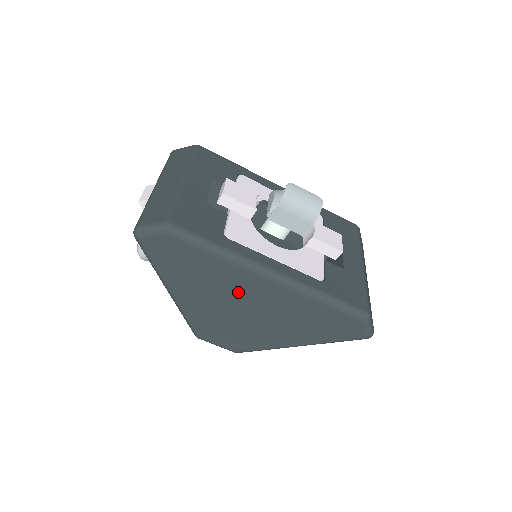
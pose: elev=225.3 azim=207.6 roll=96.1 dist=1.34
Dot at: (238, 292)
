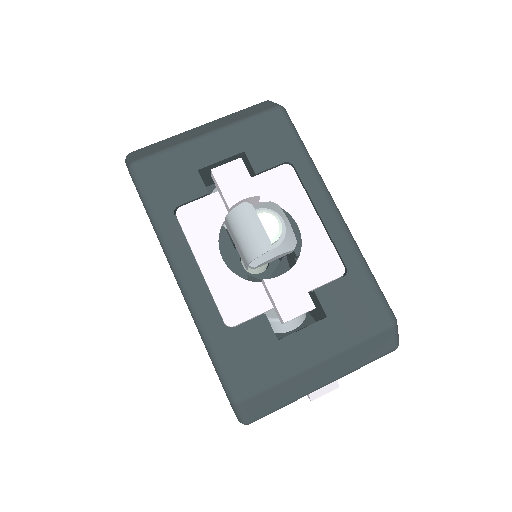
Dot at: occluded
